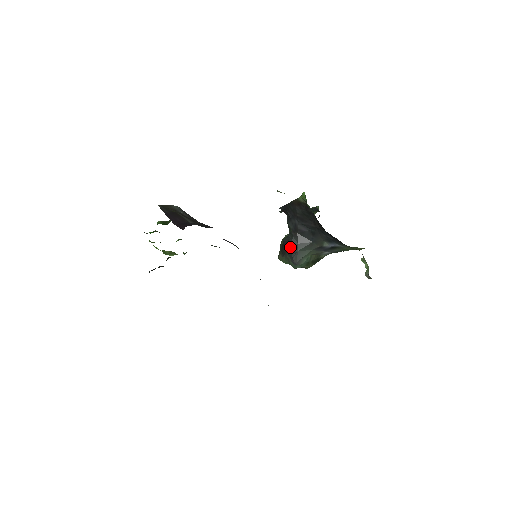
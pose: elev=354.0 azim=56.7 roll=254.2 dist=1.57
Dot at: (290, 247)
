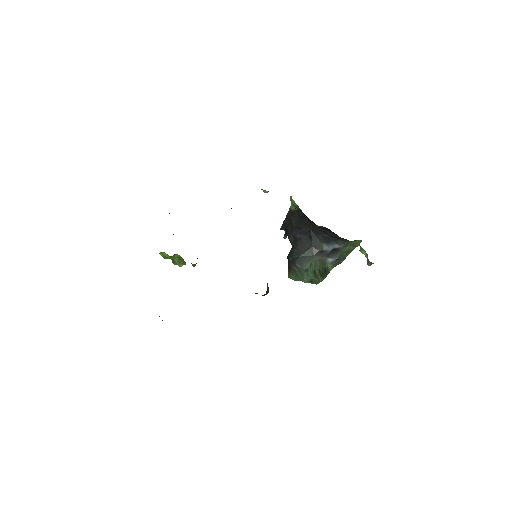
Dot at: (292, 256)
